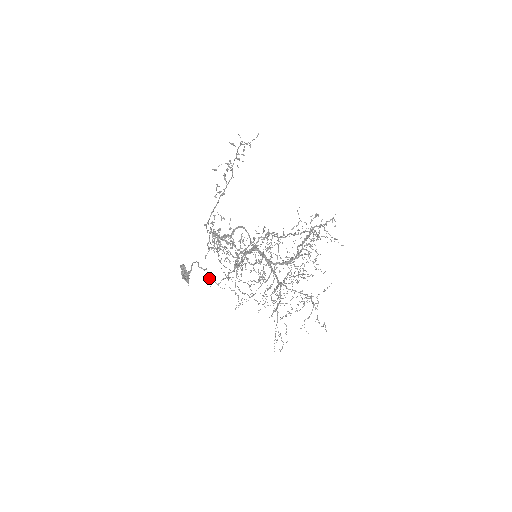
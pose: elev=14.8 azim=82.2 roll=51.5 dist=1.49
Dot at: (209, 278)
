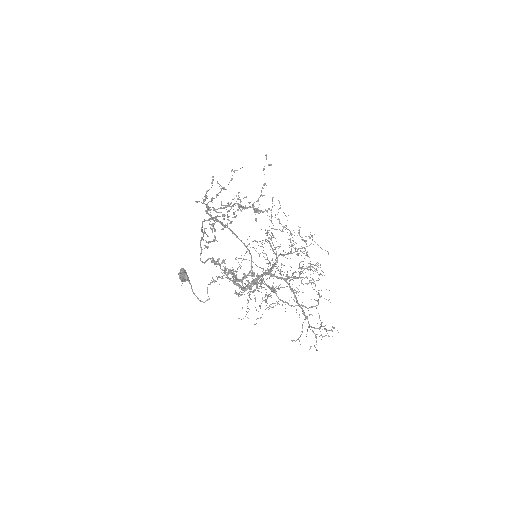
Dot at: (209, 284)
